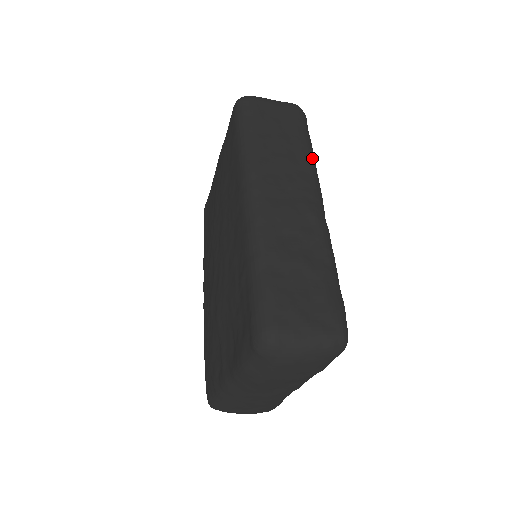
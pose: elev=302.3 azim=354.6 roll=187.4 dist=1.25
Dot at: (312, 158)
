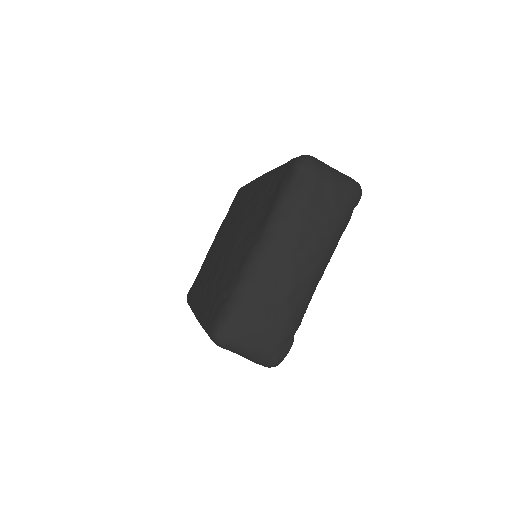
Dot at: occluded
